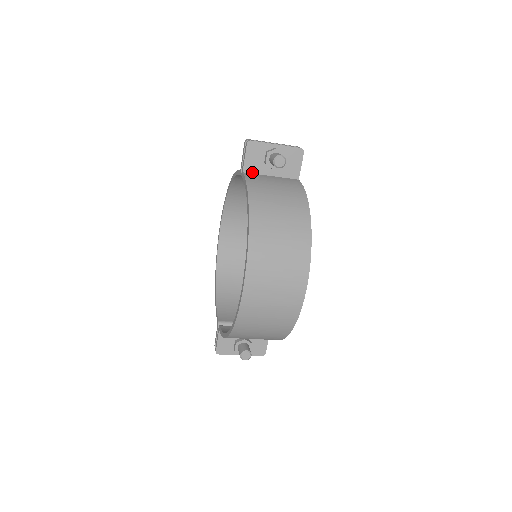
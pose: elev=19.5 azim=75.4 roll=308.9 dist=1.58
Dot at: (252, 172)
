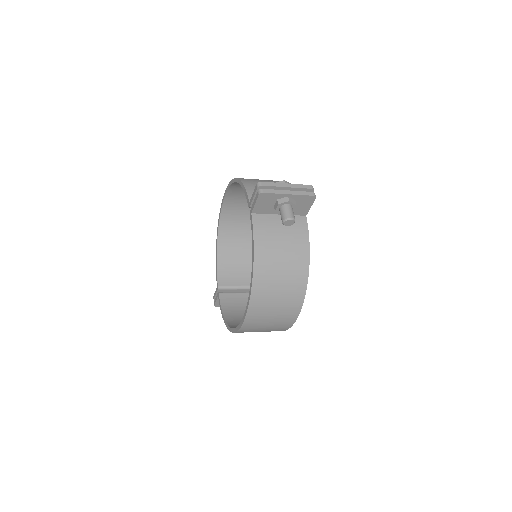
Dot at: (261, 213)
